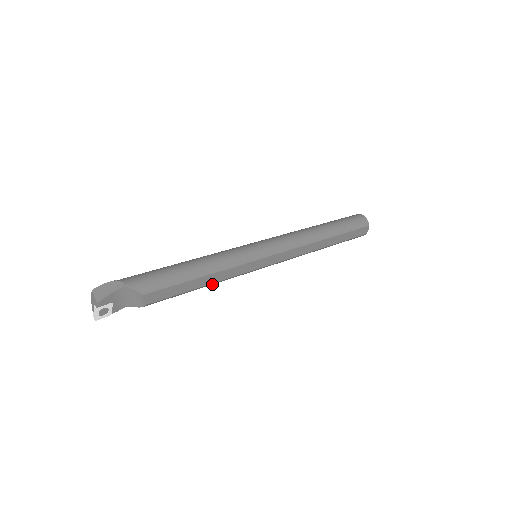
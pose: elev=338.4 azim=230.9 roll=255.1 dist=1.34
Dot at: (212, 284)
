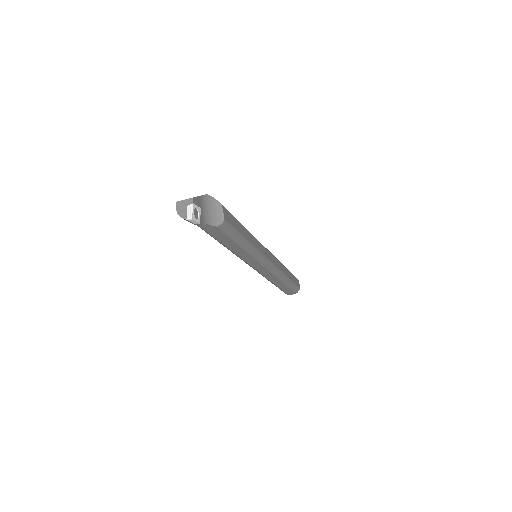
Dot at: (248, 246)
